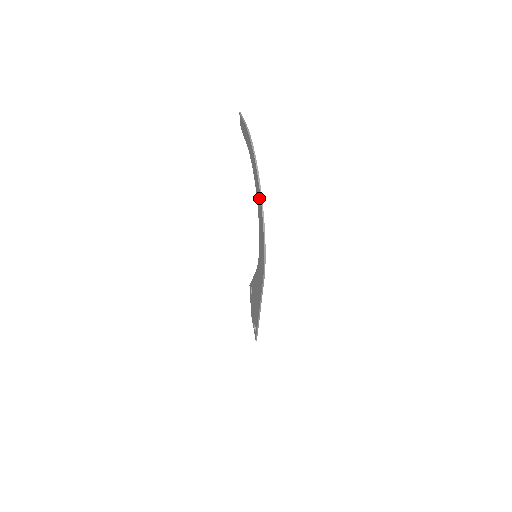
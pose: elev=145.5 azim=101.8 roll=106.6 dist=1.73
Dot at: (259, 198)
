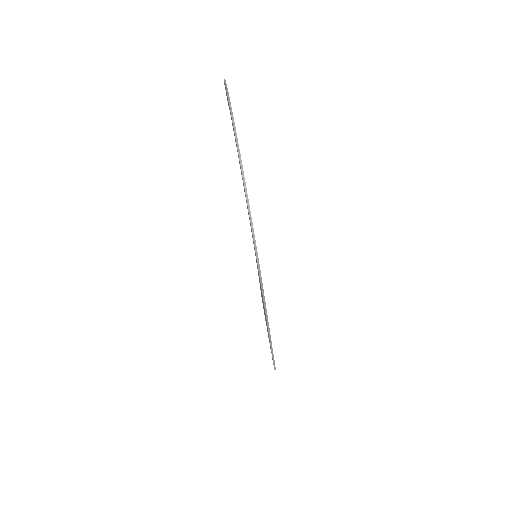
Dot at: (241, 172)
